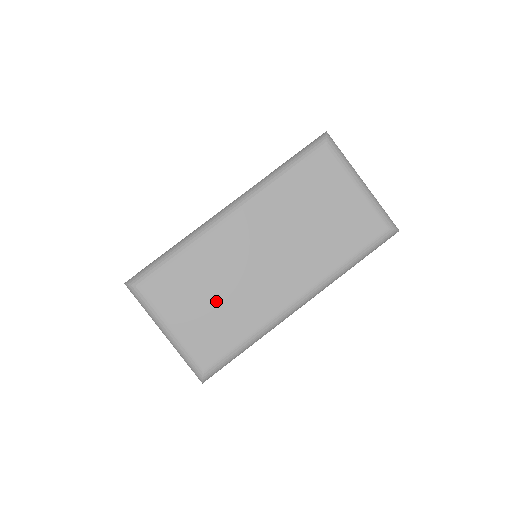
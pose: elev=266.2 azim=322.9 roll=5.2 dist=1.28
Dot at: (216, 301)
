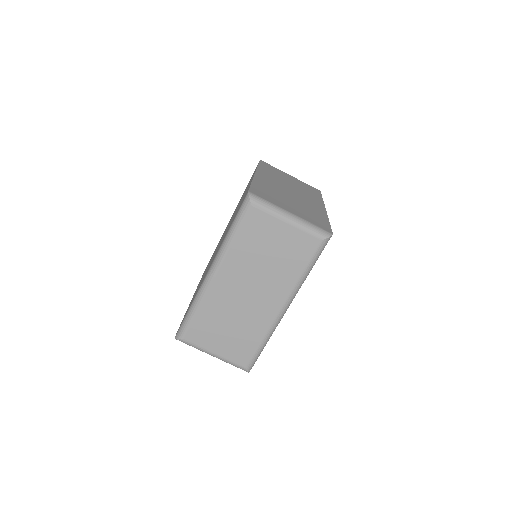
Dot at: (232, 329)
